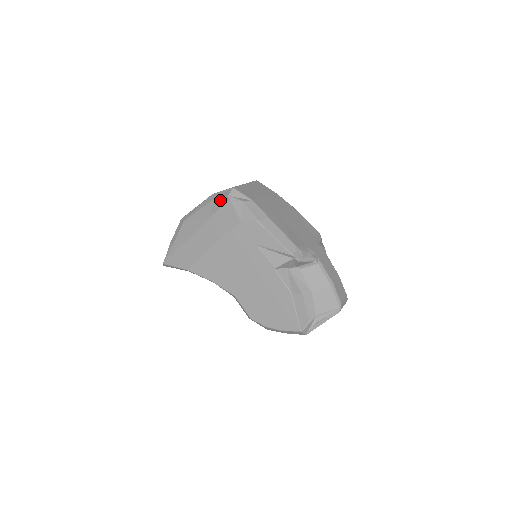
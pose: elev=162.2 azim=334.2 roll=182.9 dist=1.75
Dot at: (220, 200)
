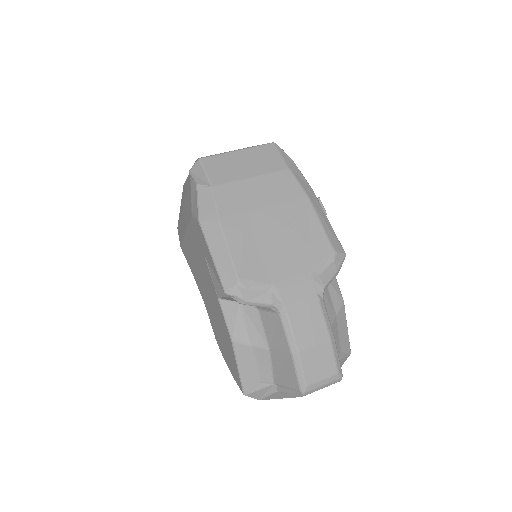
Dot at: occluded
